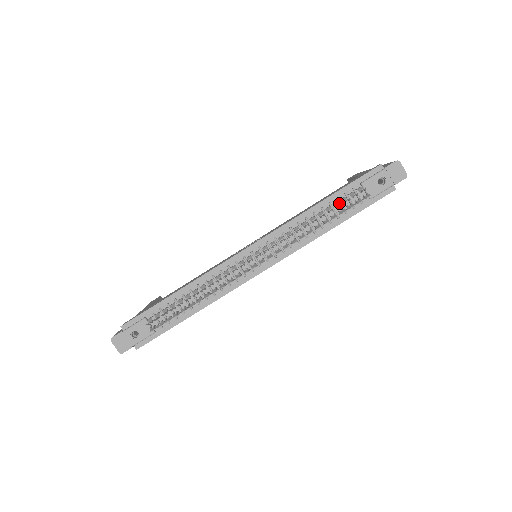
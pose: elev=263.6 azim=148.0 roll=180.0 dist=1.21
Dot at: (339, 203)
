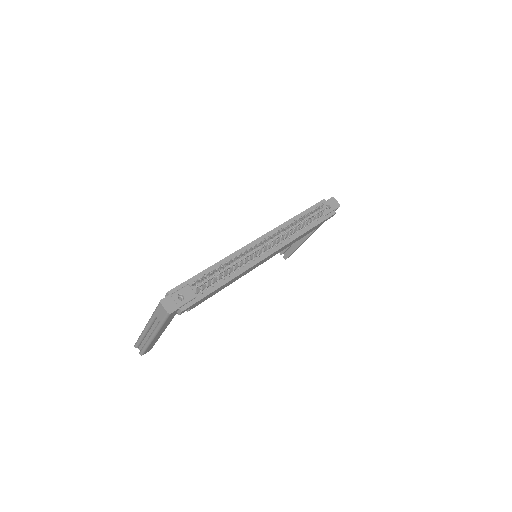
Dot at: occluded
